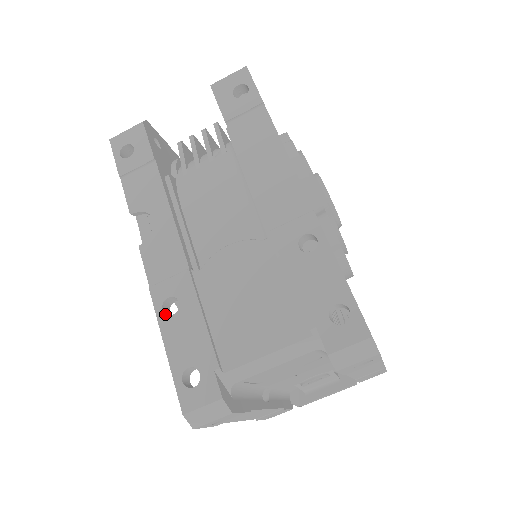
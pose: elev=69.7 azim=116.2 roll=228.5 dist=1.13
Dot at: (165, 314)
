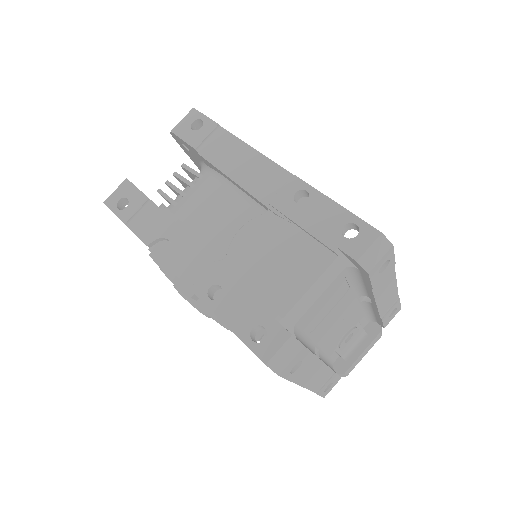
Dot at: (213, 300)
